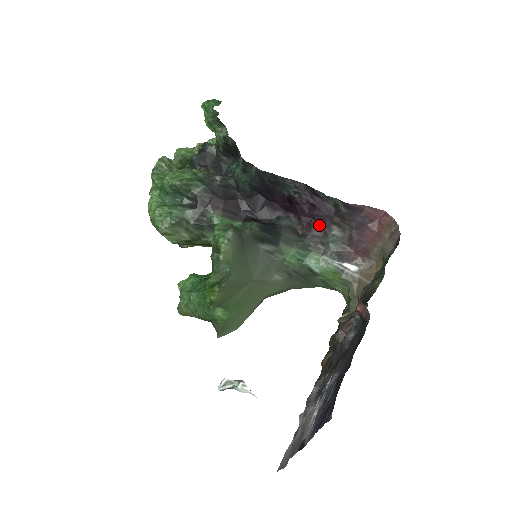
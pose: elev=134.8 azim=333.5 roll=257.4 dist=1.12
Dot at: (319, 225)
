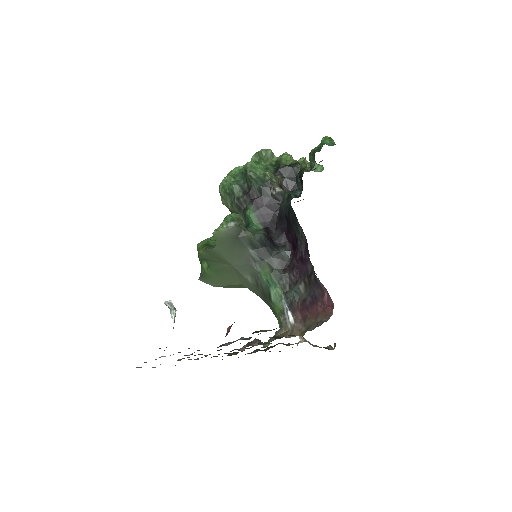
Dot at: (298, 274)
